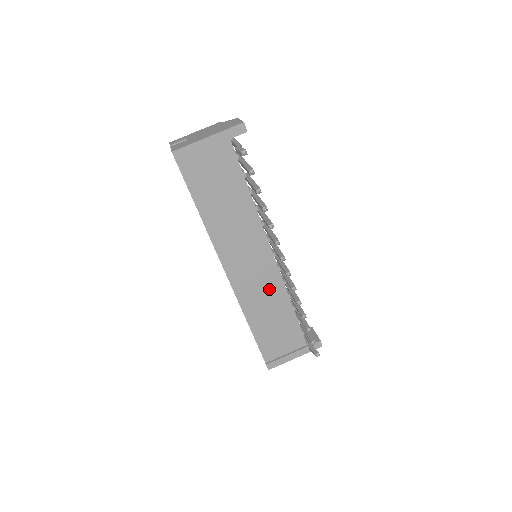
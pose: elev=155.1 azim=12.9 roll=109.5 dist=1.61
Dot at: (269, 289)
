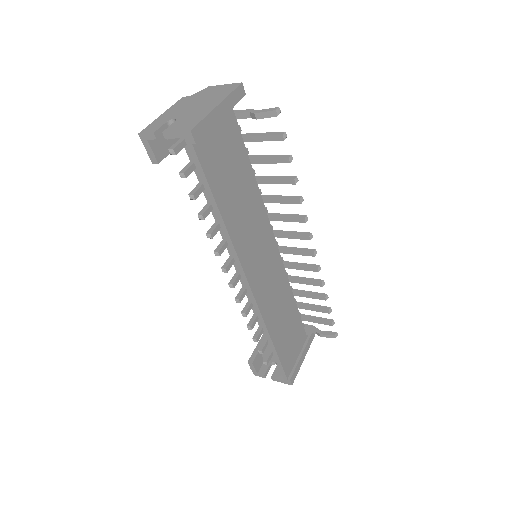
Dot at: (279, 288)
